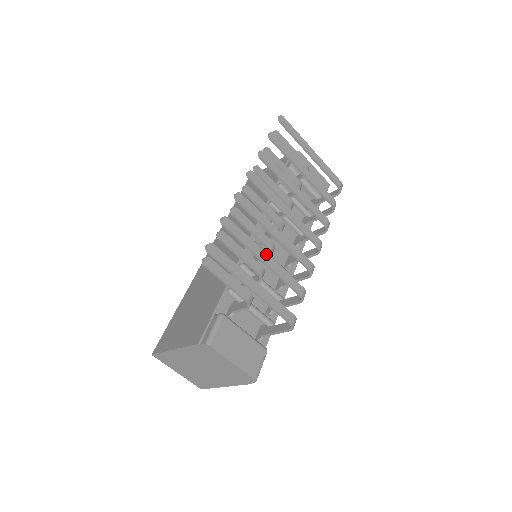
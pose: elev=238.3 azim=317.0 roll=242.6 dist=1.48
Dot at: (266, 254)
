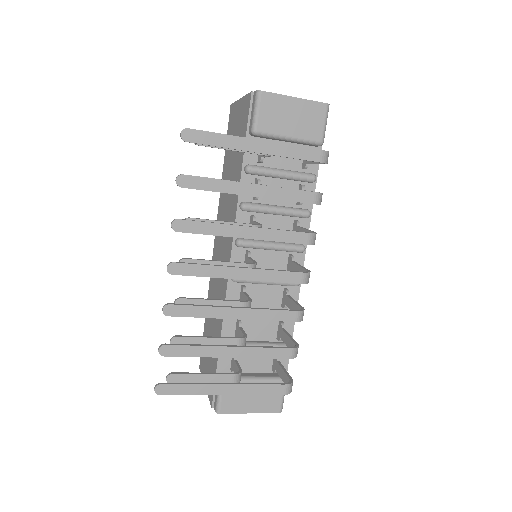
Dot at: (228, 348)
